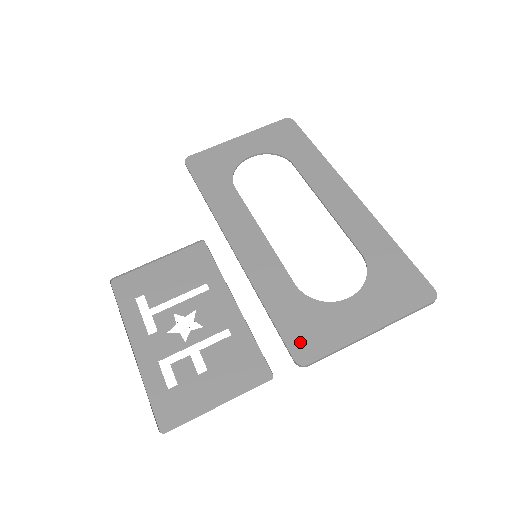
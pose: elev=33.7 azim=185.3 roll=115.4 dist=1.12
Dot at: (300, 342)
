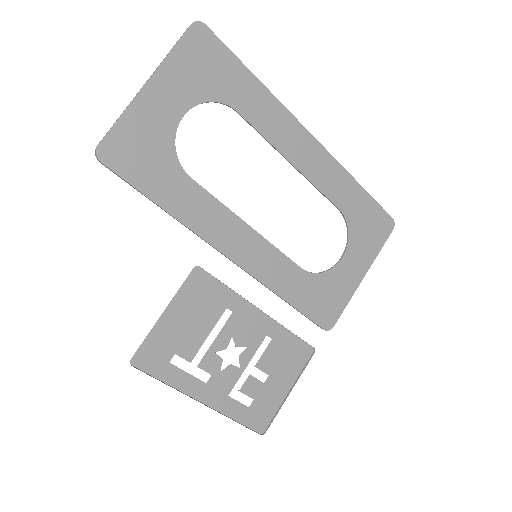
Dot at: (323, 314)
